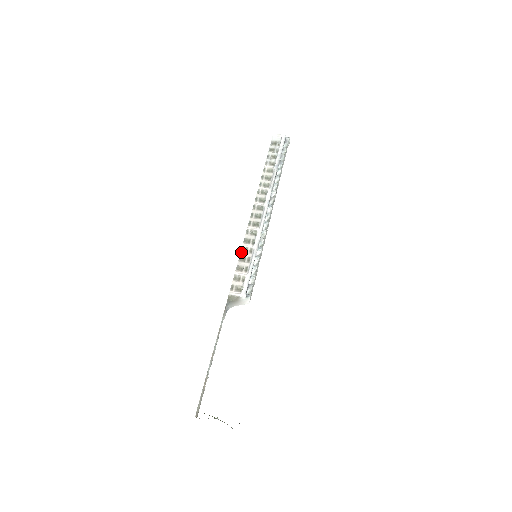
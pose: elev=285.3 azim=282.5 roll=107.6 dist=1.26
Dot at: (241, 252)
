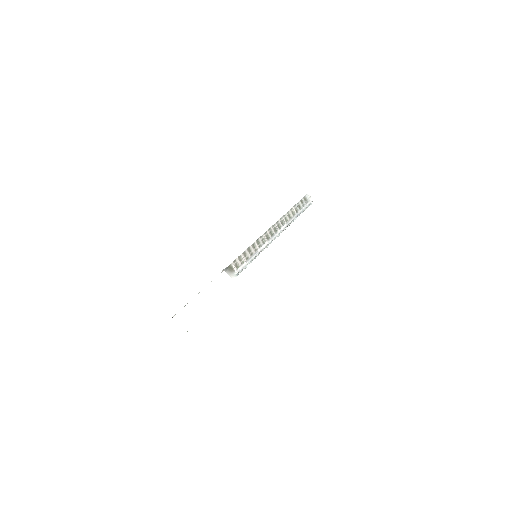
Dot at: (252, 245)
